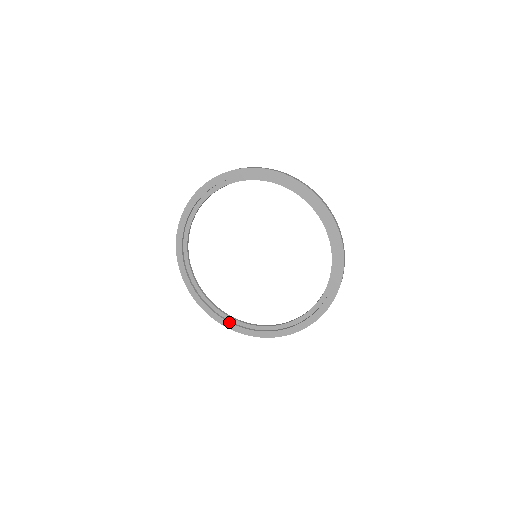
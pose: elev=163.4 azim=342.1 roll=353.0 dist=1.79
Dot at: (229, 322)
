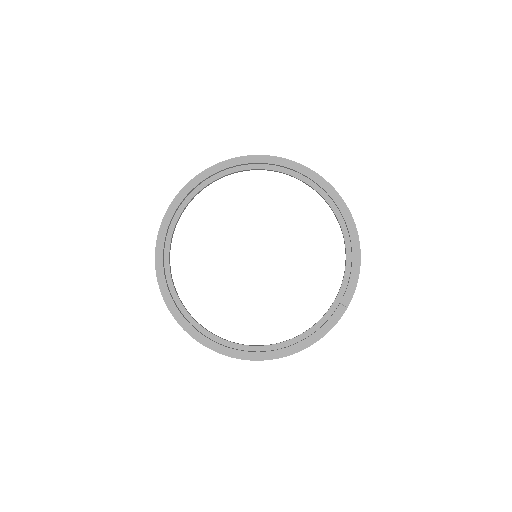
Dot at: (316, 331)
